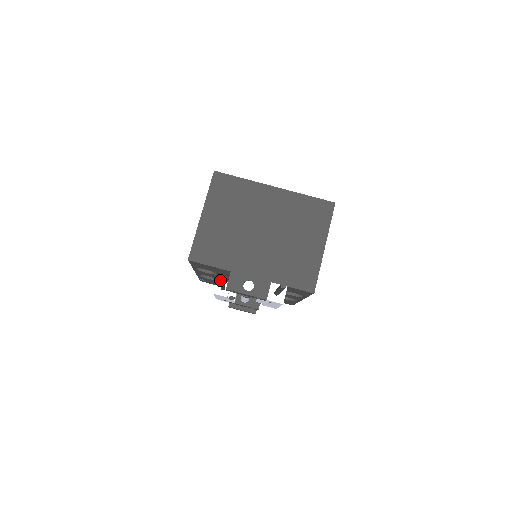
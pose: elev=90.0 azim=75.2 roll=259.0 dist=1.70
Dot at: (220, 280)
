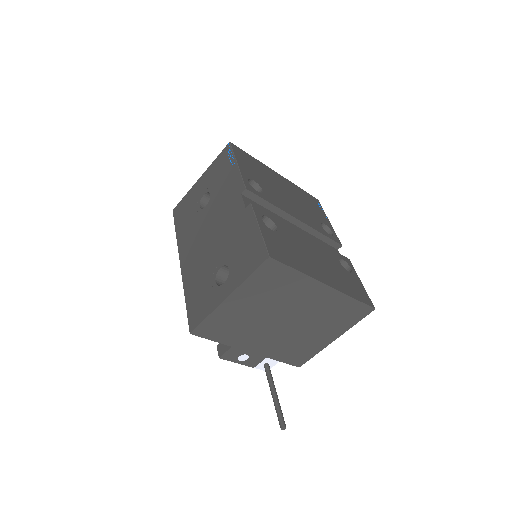
Dot at: occluded
